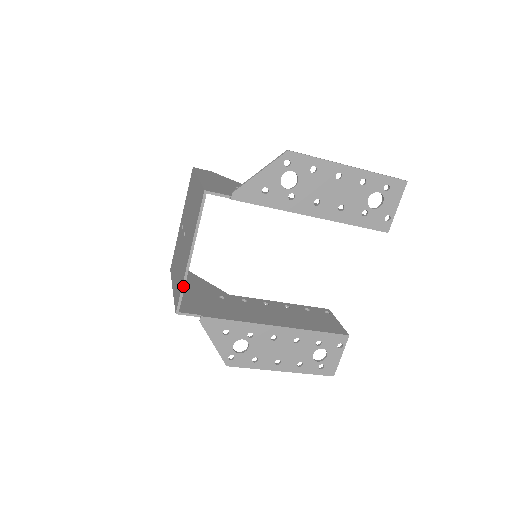
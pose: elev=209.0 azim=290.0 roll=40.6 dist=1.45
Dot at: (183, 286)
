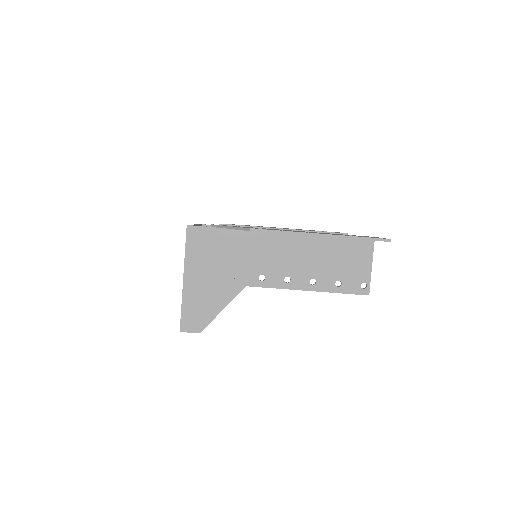
Dot at: occluded
